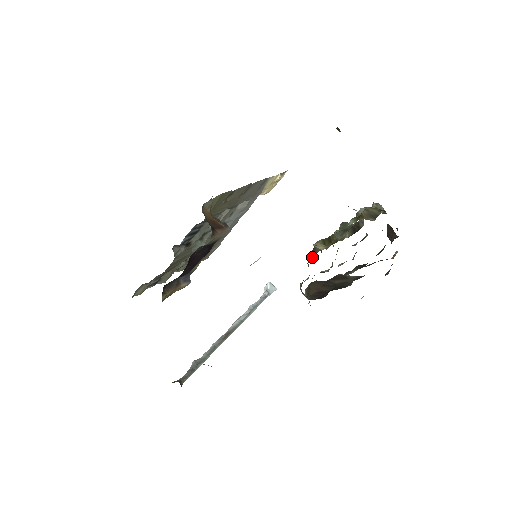
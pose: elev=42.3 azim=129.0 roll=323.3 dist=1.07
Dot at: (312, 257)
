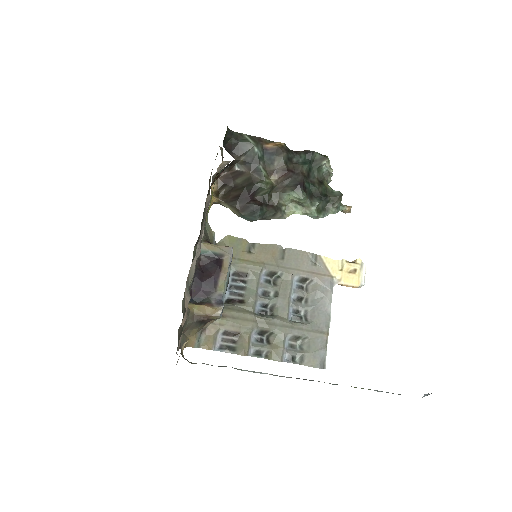
Dot at: occluded
